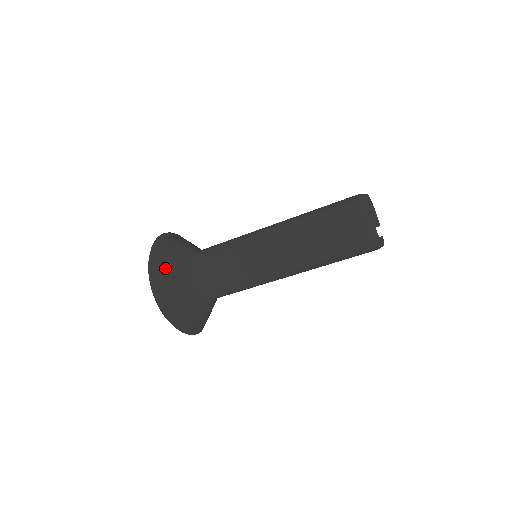
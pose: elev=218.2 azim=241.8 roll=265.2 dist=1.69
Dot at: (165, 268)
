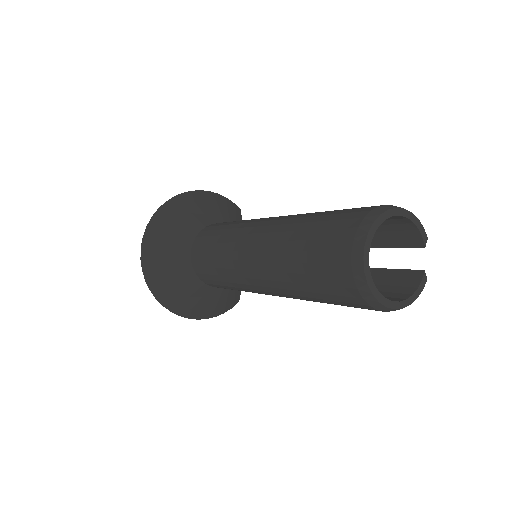
Dot at: (159, 266)
